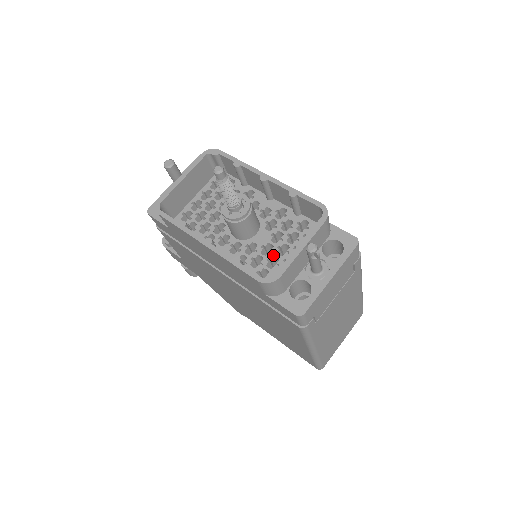
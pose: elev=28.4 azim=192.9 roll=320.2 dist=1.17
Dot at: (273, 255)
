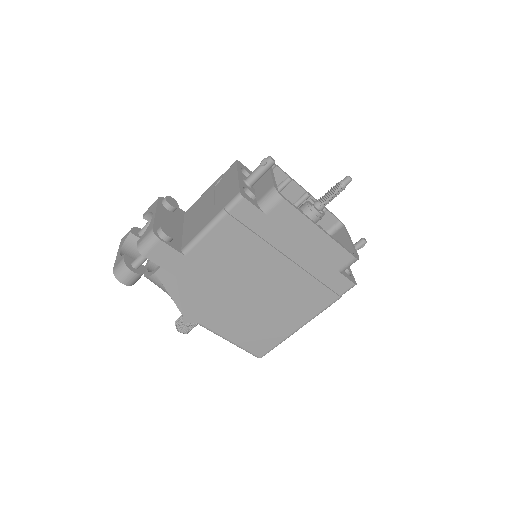
Dot at: occluded
